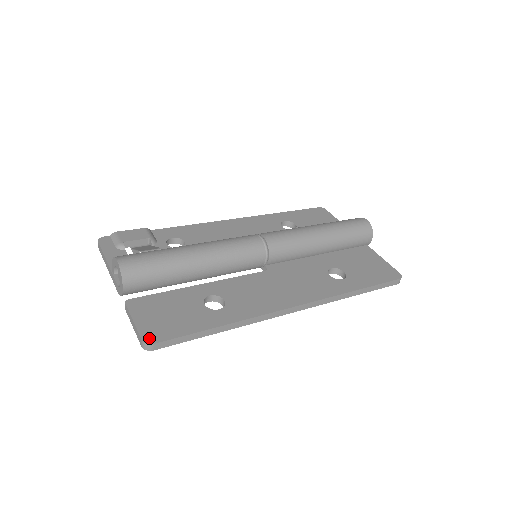
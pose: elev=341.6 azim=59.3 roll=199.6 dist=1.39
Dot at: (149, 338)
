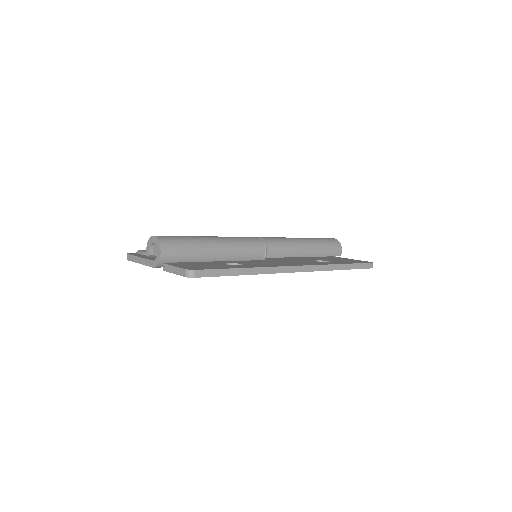
Dot at: (191, 269)
